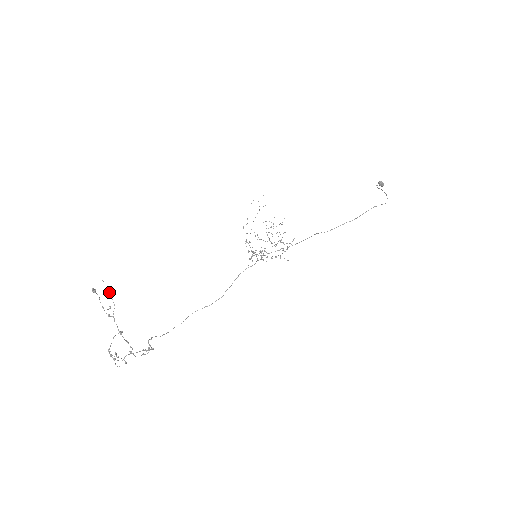
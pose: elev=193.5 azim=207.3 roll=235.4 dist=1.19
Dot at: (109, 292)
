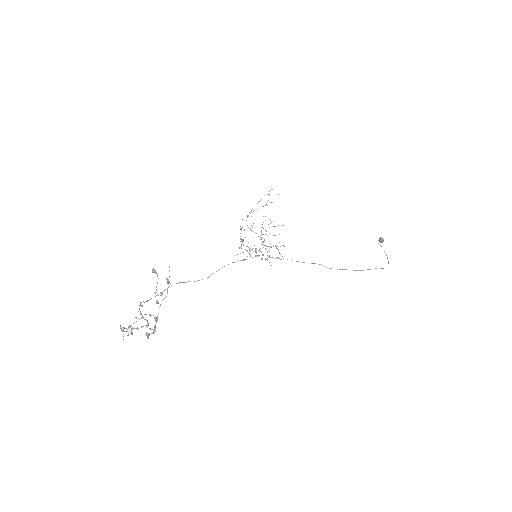
Dot at: (168, 279)
